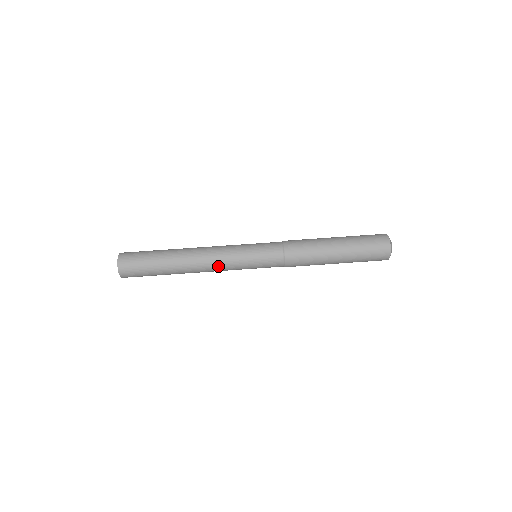
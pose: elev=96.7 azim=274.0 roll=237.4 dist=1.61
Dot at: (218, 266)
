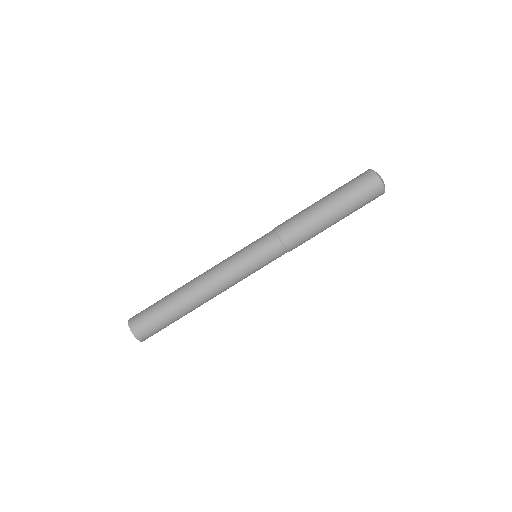
Dot at: occluded
